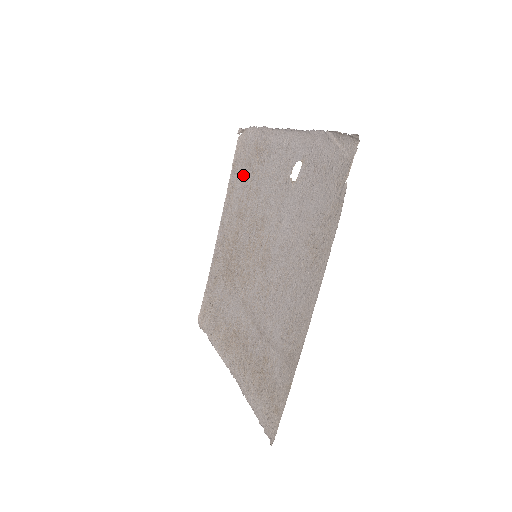
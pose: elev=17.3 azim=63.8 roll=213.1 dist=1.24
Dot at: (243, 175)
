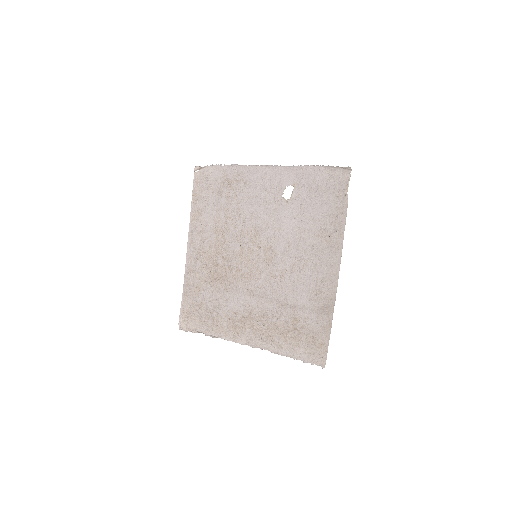
Dot at: (213, 201)
